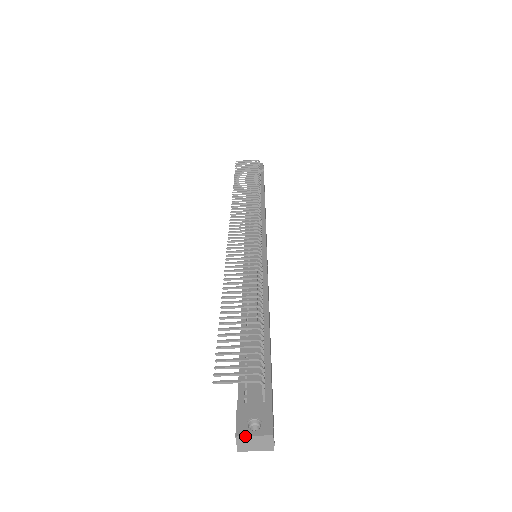
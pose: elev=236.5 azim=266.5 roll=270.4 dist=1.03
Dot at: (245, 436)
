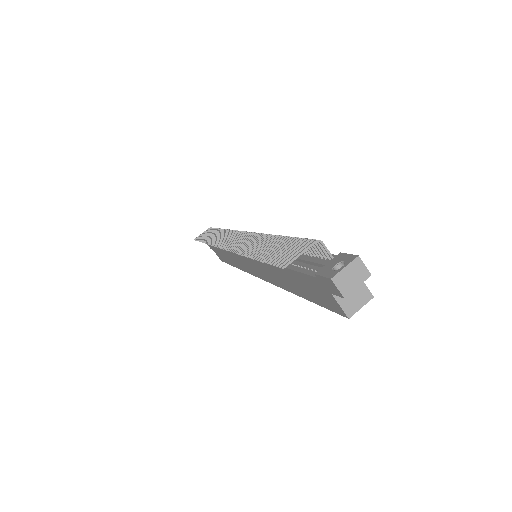
Dot at: (338, 273)
